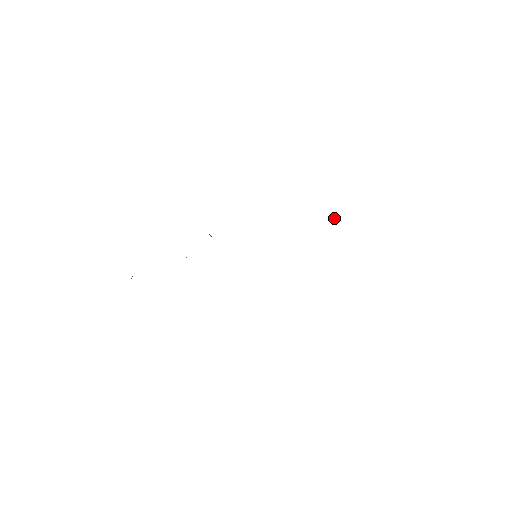
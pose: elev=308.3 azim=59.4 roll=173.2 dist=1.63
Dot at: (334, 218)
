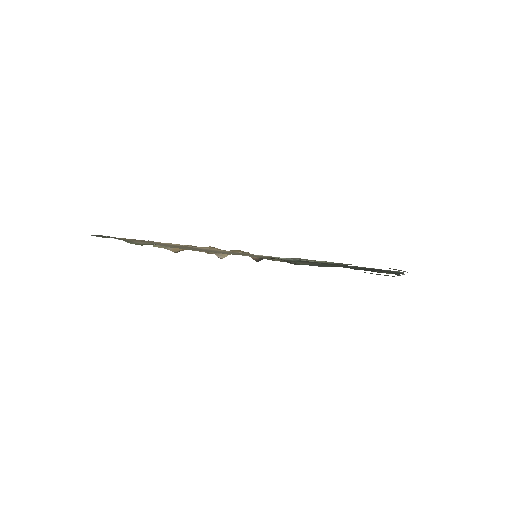
Dot at: occluded
